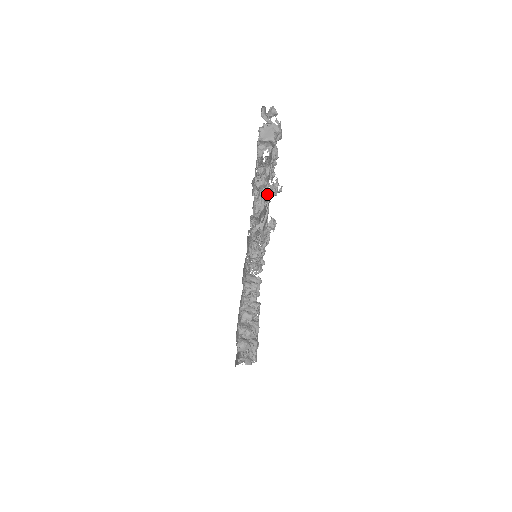
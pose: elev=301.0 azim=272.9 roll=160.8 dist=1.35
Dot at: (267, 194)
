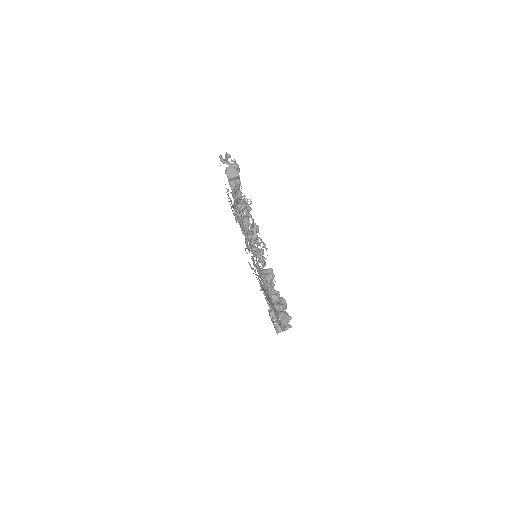
Dot at: occluded
